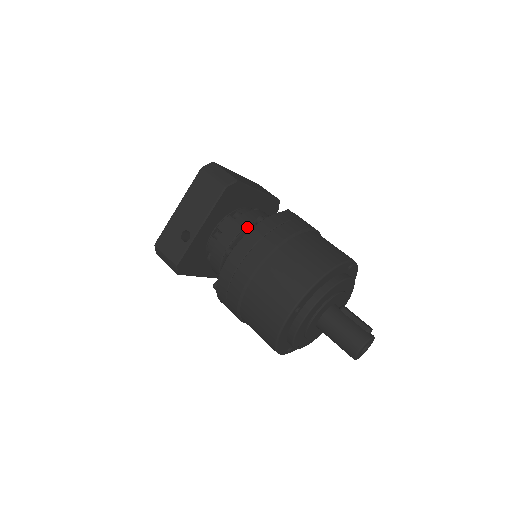
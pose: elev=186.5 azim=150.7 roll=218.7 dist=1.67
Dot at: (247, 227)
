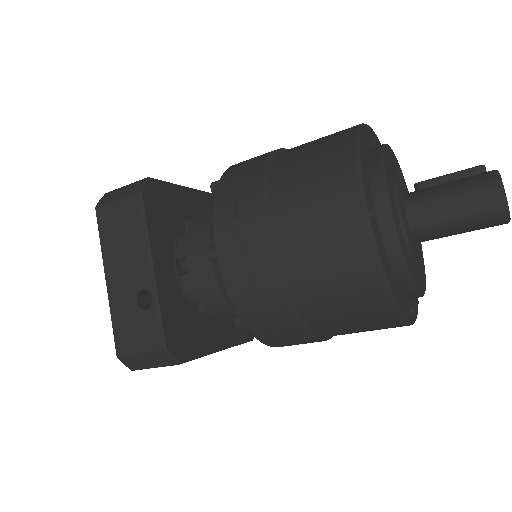
Dot at: (210, 218)
